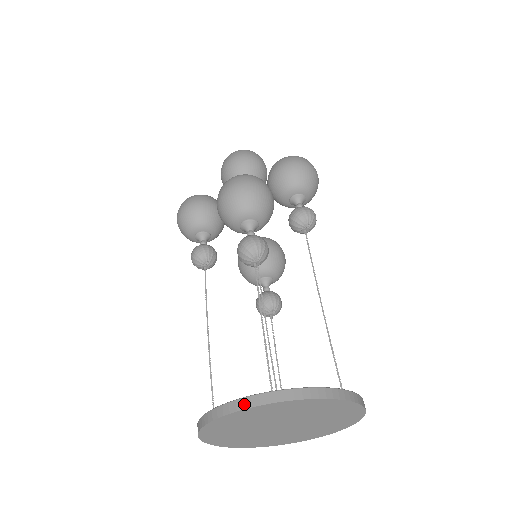
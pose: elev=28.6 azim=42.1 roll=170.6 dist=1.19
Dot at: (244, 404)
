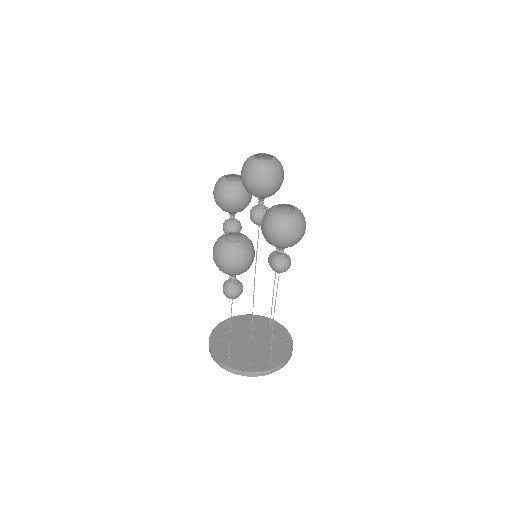
Dot at: (214, 360)
